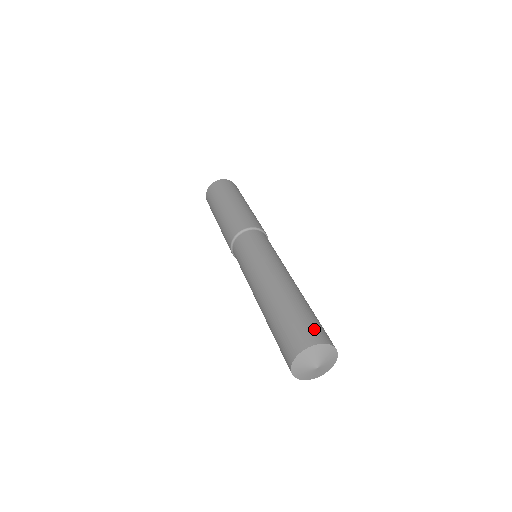
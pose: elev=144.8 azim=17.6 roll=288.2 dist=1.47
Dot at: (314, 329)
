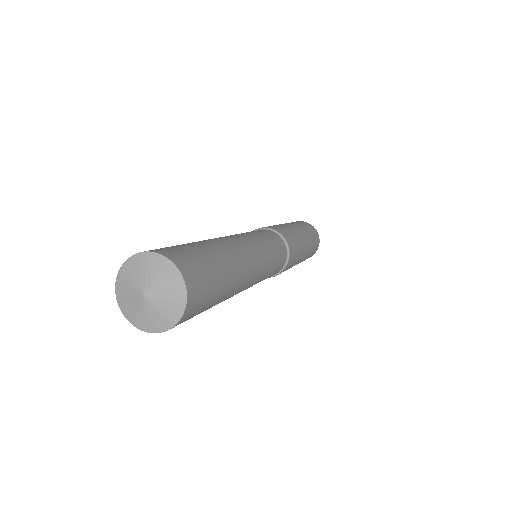
Dot at: occluded
